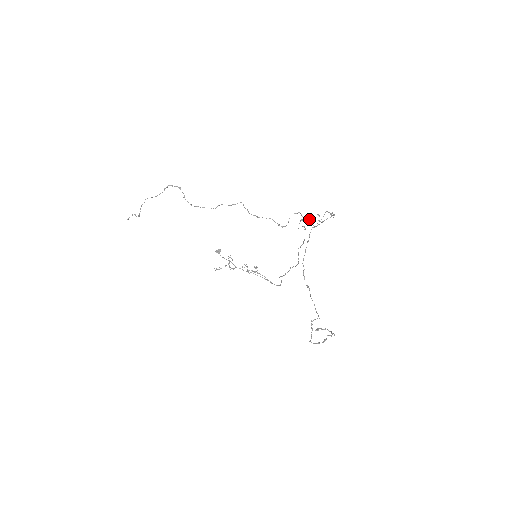
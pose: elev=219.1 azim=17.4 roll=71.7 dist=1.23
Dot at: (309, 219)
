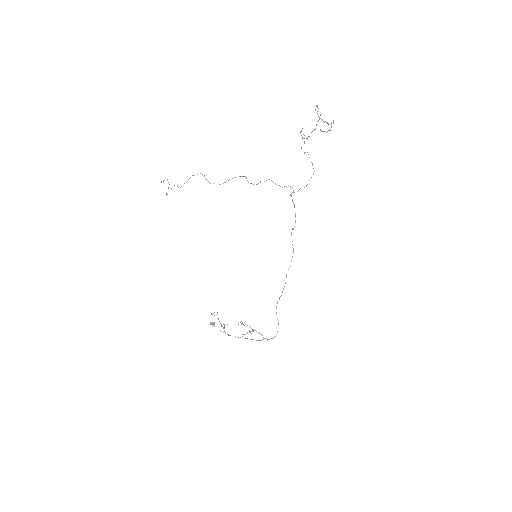
Dot at: (297, 191)
